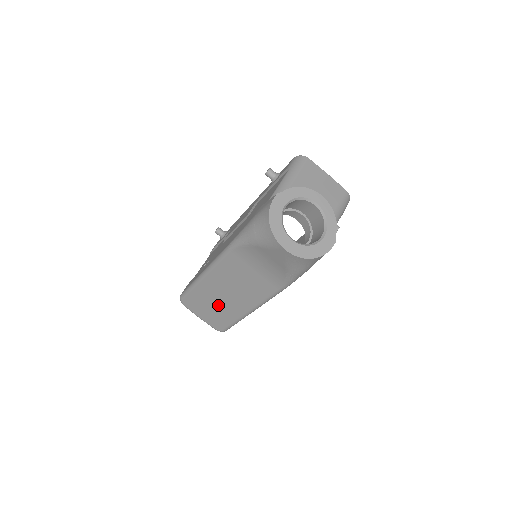
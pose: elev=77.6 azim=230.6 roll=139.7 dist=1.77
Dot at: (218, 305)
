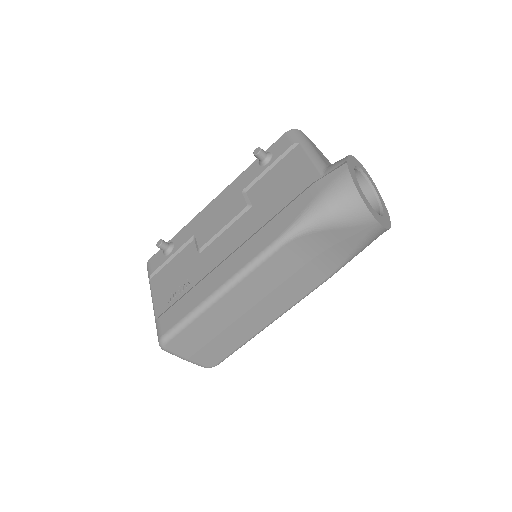
Dot at: (228, 330)
